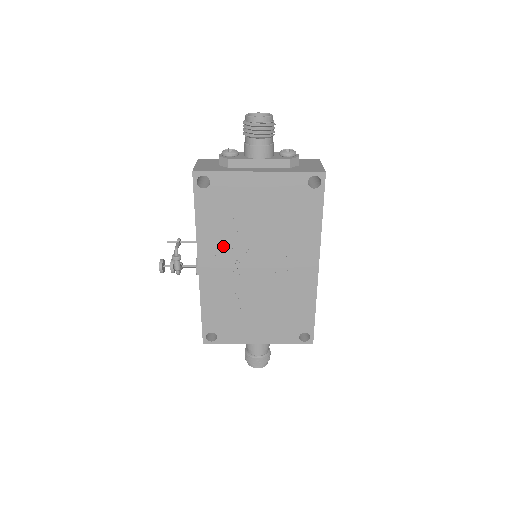
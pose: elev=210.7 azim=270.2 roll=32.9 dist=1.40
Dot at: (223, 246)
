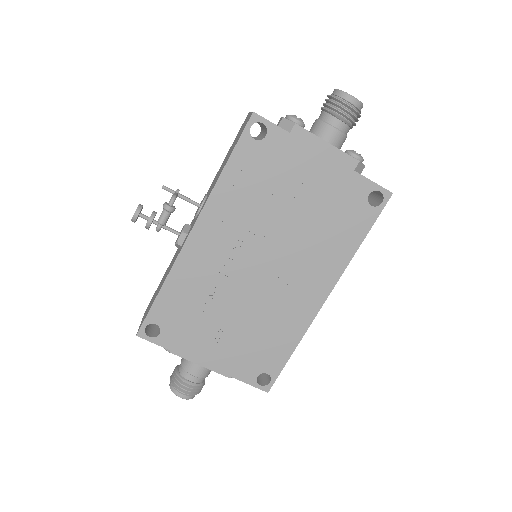
Dot at: (235, 221)
